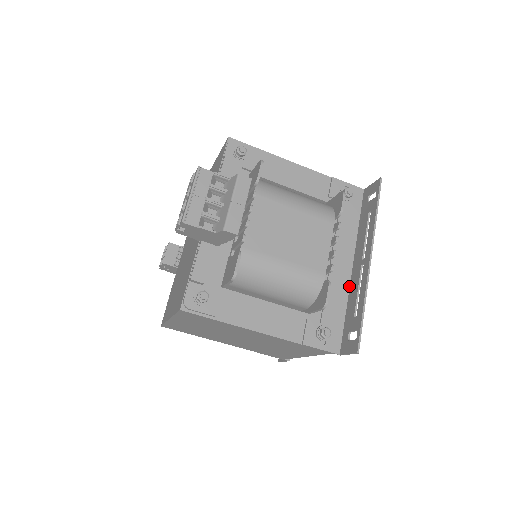
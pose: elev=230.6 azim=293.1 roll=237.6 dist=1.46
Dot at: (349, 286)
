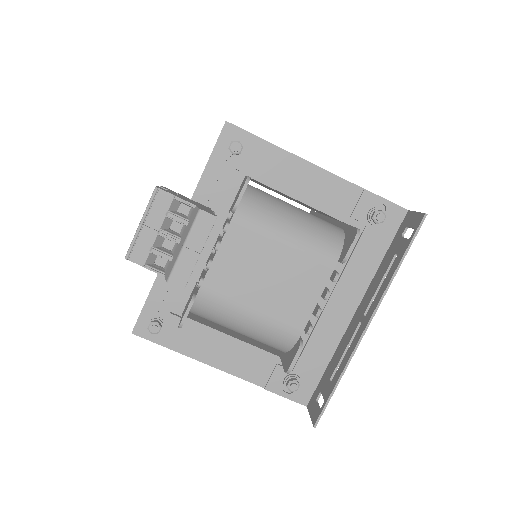
Dot at: (343, 334)
